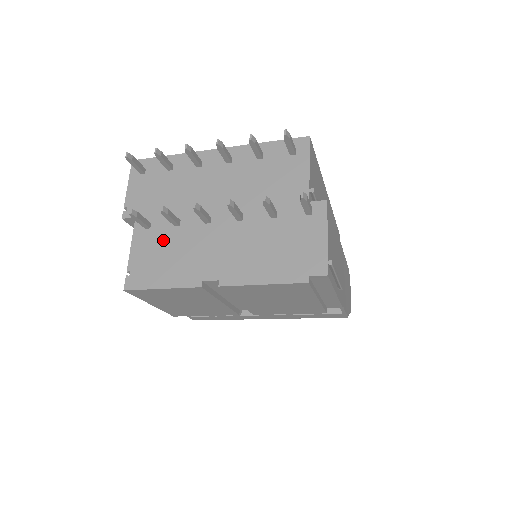
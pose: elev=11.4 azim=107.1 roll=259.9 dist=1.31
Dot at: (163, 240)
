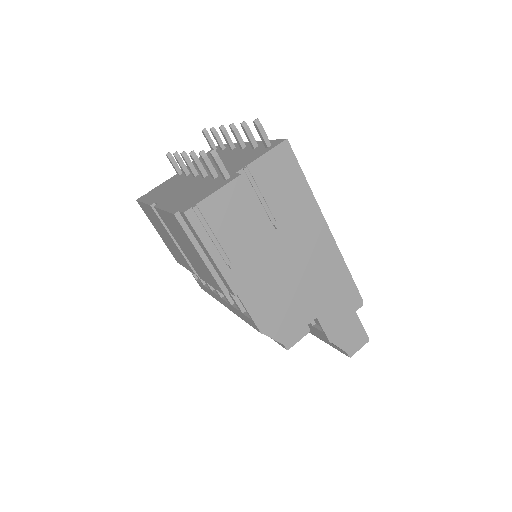
Dot at: (174, 181)
